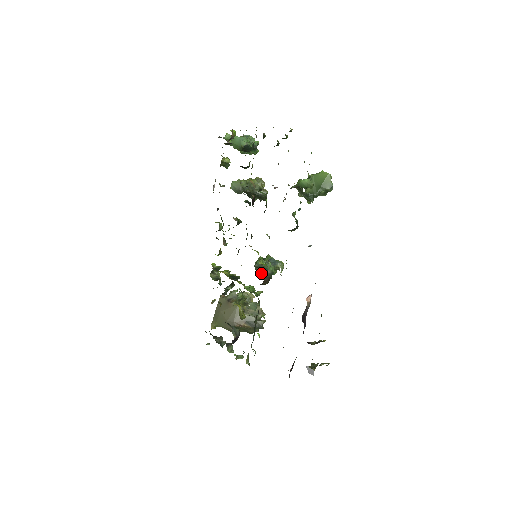
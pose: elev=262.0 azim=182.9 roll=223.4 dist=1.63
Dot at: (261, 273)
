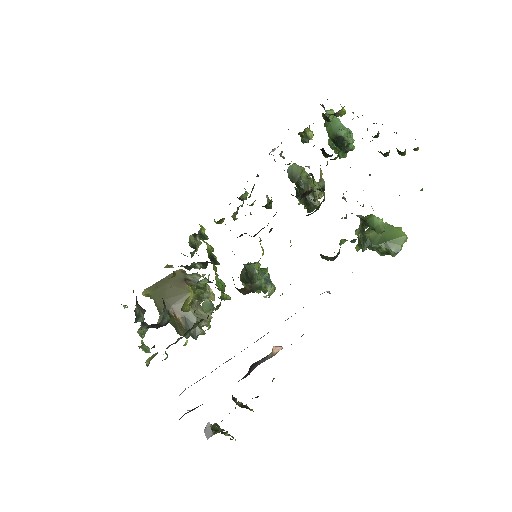
Dot at: (245, 279)
